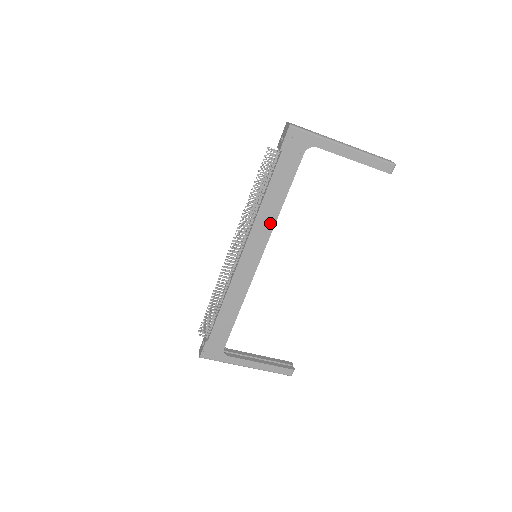
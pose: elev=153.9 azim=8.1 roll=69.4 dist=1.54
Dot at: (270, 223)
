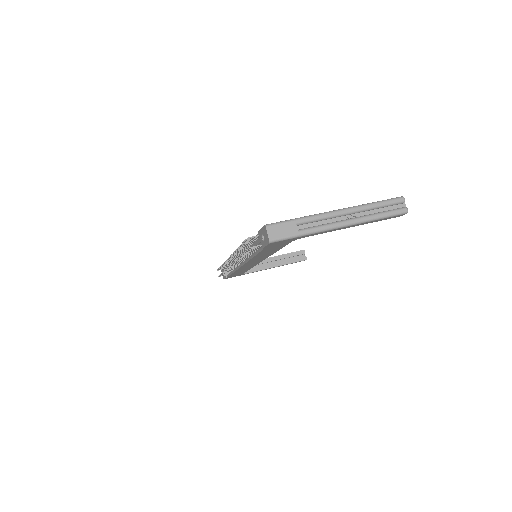
Dot at: (265, 257)
